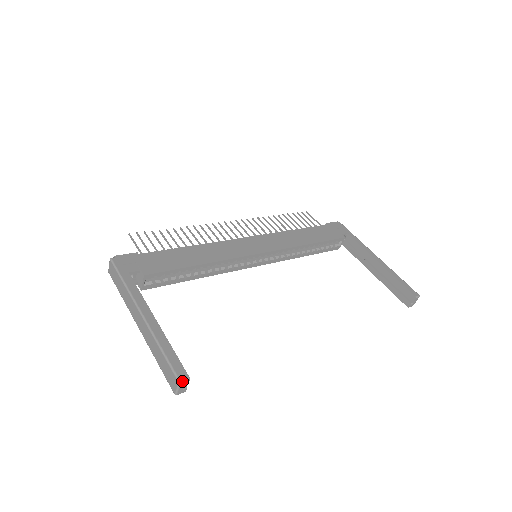
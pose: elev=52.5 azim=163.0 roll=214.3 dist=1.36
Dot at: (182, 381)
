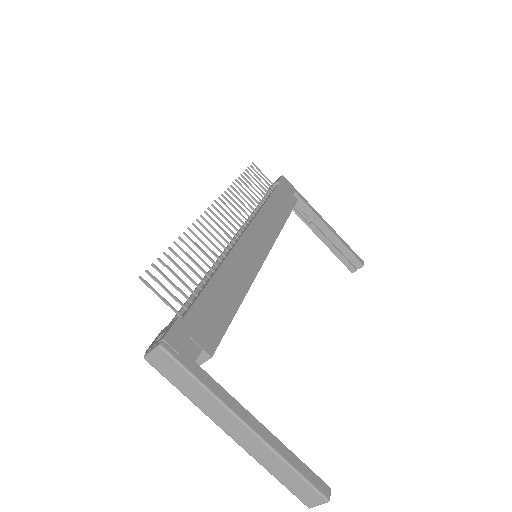
Dot at: occluded
